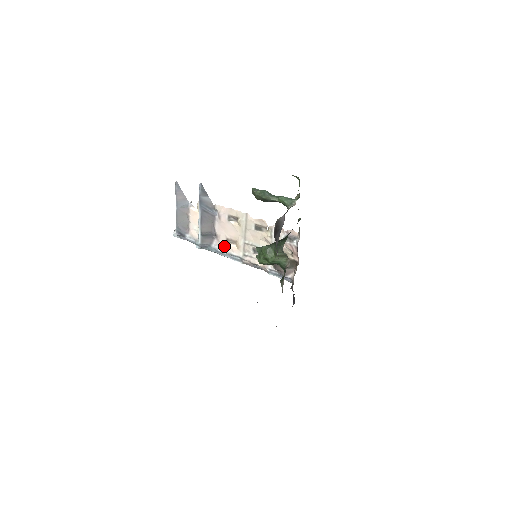
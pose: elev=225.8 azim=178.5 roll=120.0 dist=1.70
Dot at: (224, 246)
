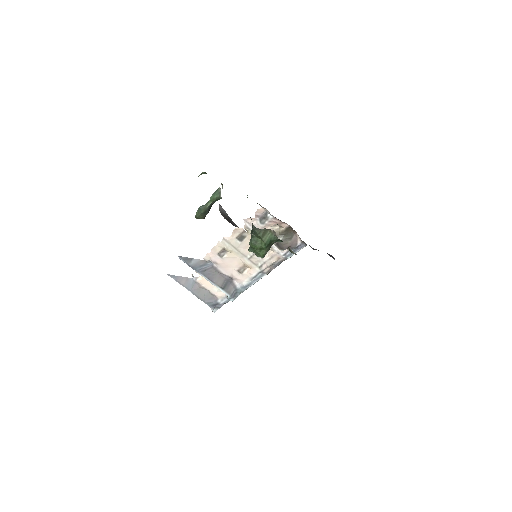
Dot at: (243, 278)
